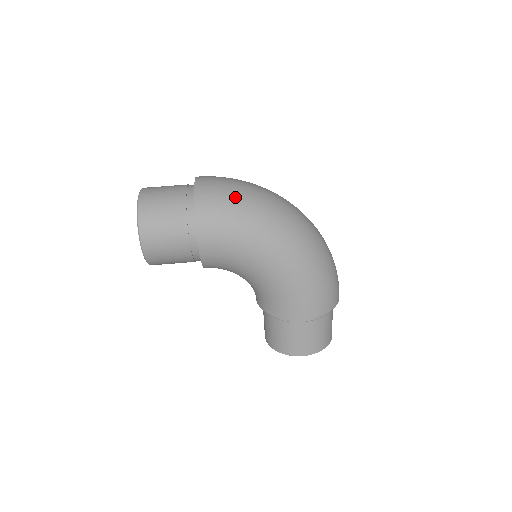
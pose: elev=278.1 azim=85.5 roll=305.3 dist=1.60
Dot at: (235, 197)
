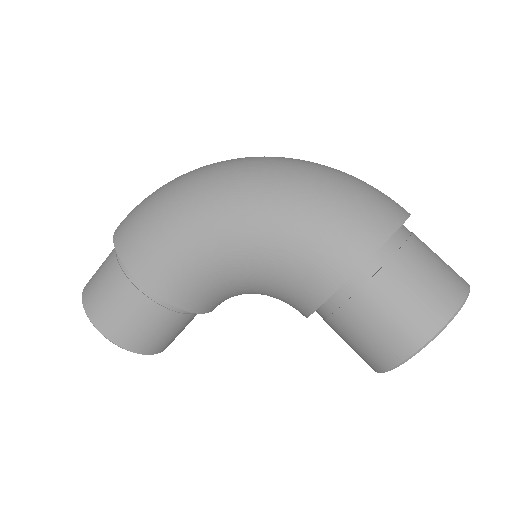
Dot at: (150, 198)
